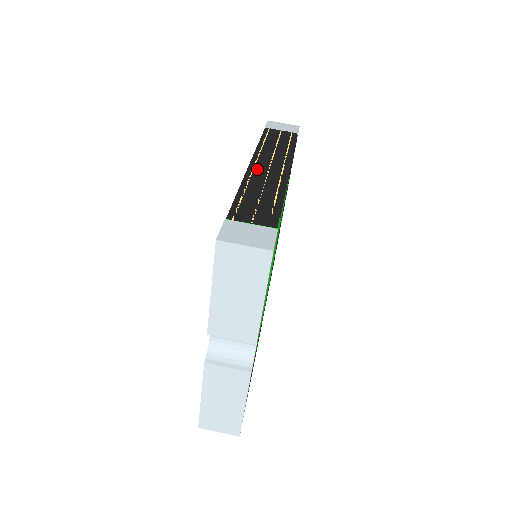
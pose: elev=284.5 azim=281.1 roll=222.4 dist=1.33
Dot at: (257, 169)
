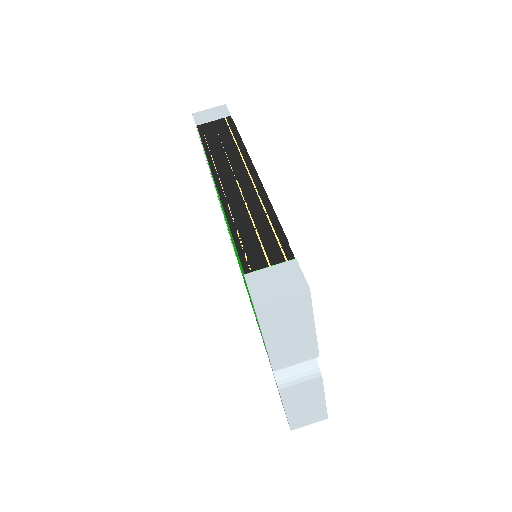
Dot at: (228, 190)
